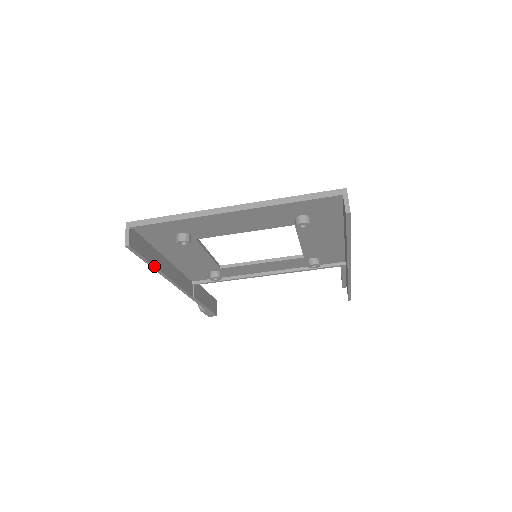
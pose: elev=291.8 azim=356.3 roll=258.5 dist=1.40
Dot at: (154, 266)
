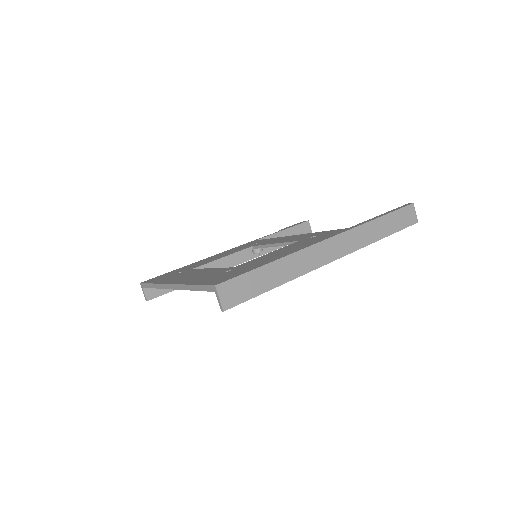
Dot at: occluded
